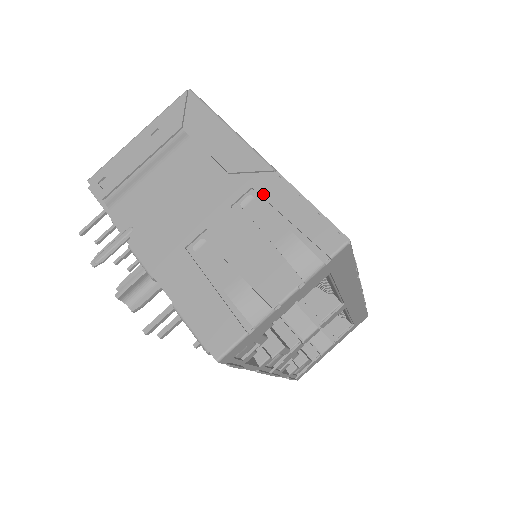
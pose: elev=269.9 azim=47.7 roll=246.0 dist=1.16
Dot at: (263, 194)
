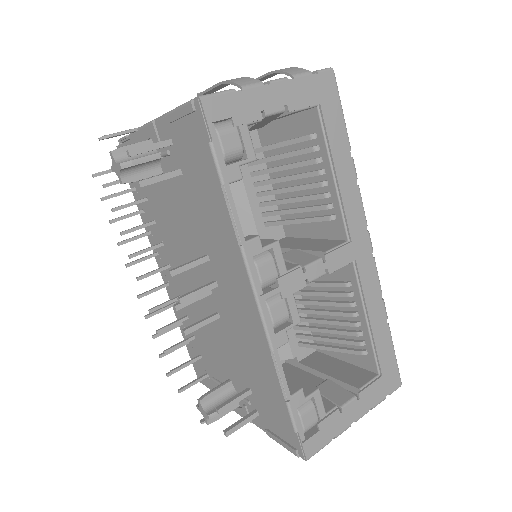
Dot at: occluded
